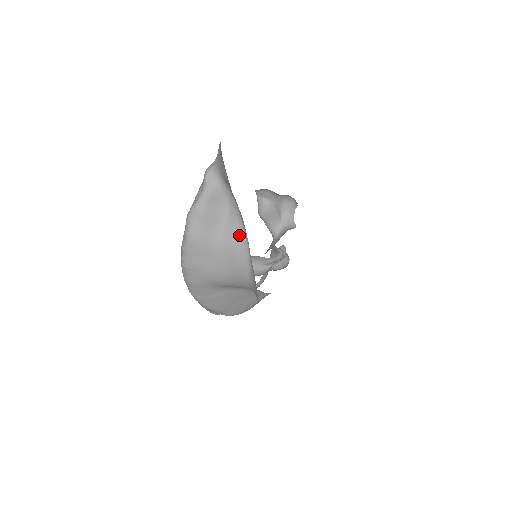
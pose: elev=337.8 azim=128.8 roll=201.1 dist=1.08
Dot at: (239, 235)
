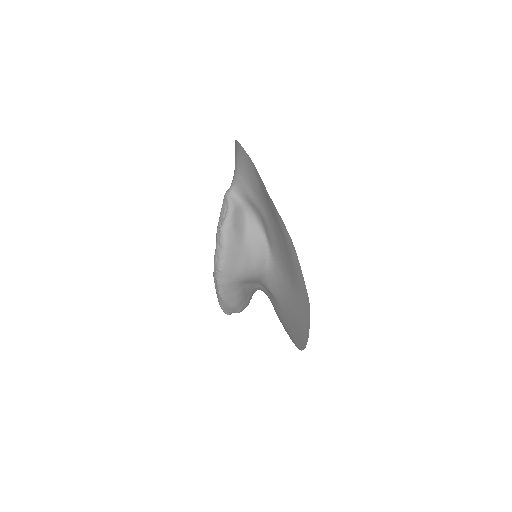
Dot at: (258, 235)
